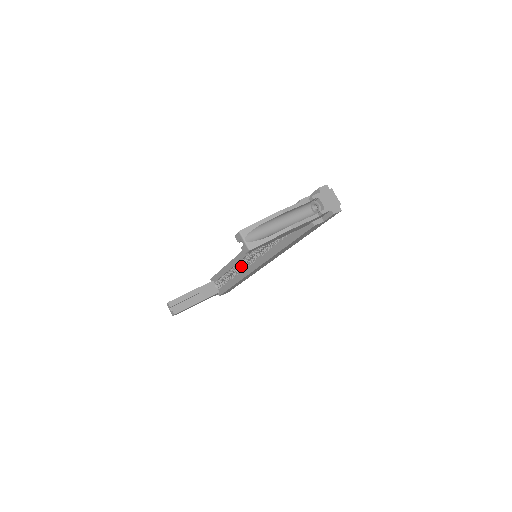
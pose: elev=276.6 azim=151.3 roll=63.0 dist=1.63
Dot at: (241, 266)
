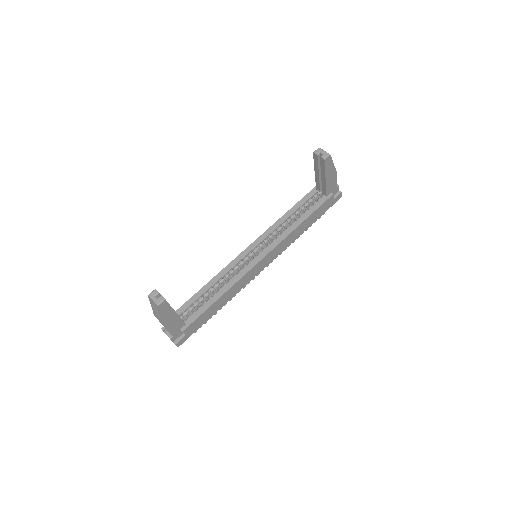
Dot at: (227, 281)
